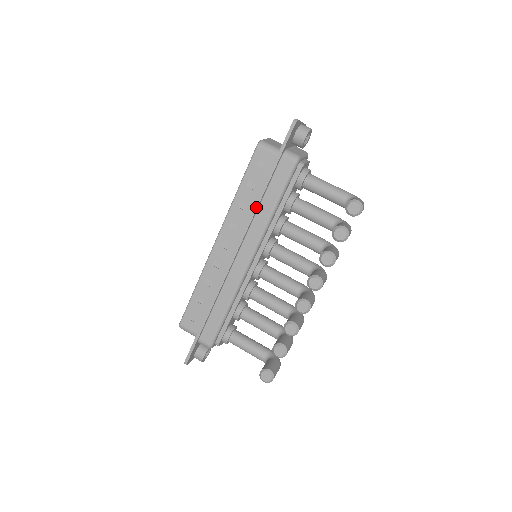
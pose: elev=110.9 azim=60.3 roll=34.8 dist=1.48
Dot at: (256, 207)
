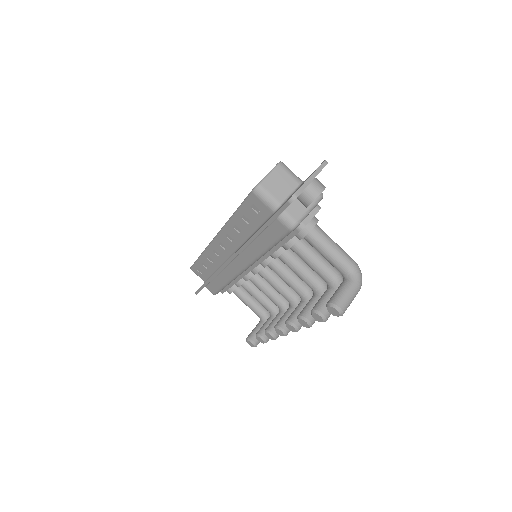
Dot at: (248, 243)
